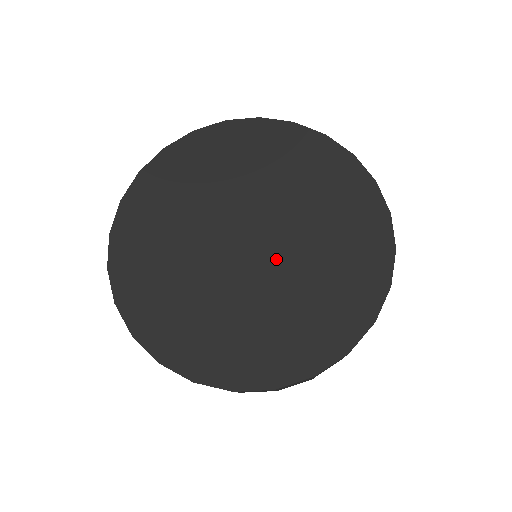
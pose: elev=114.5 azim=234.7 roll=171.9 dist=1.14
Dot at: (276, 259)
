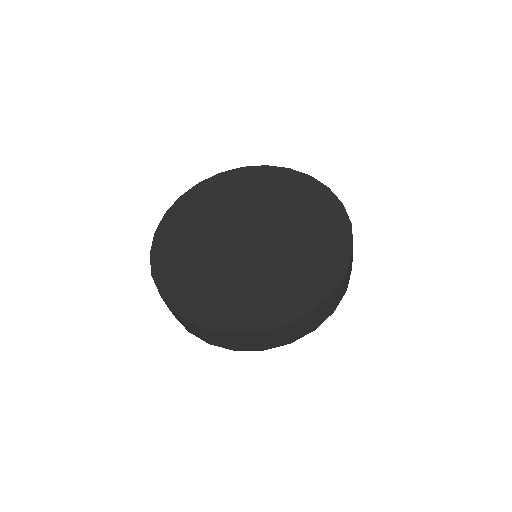
Dot at: (267, 250)
